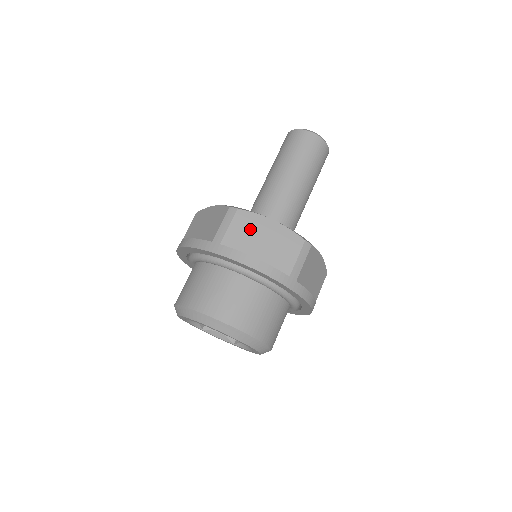
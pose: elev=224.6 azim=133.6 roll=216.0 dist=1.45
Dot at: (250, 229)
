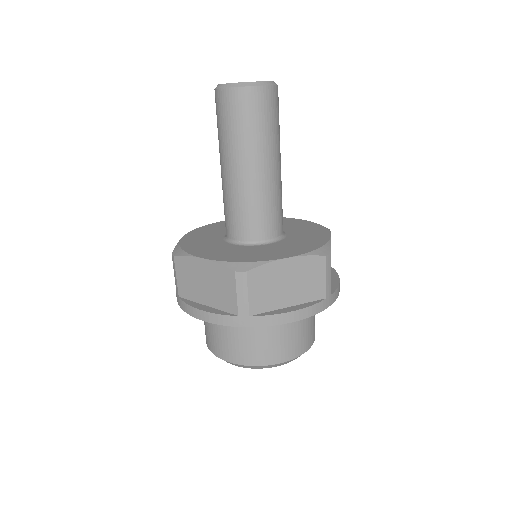
Dot at: (190, 275)
